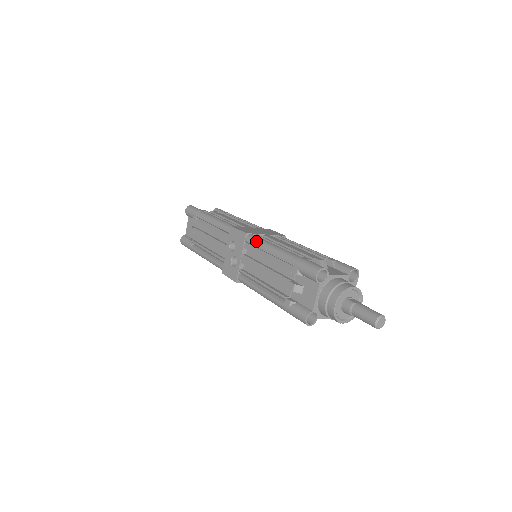
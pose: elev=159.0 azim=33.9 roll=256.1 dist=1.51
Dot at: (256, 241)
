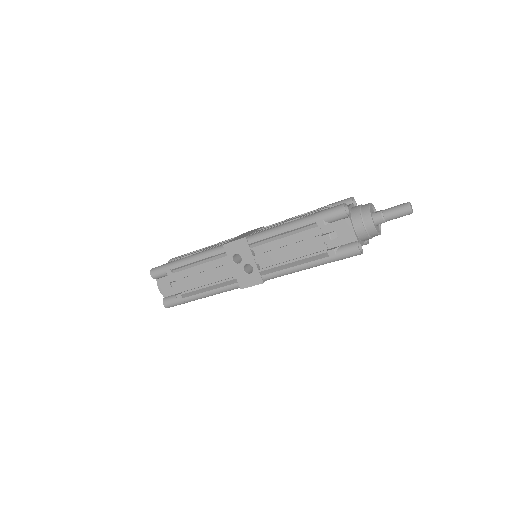
Dot at: (261, 235)
